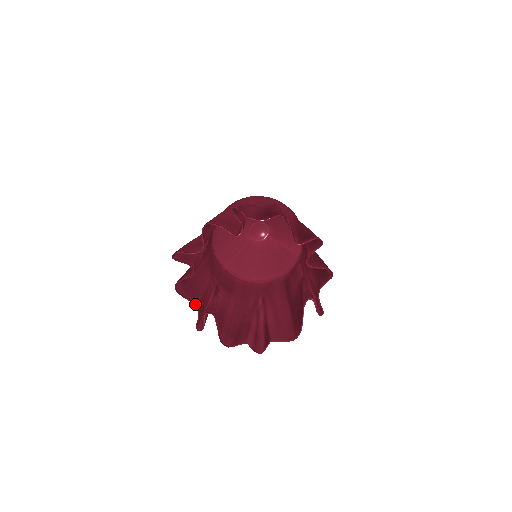
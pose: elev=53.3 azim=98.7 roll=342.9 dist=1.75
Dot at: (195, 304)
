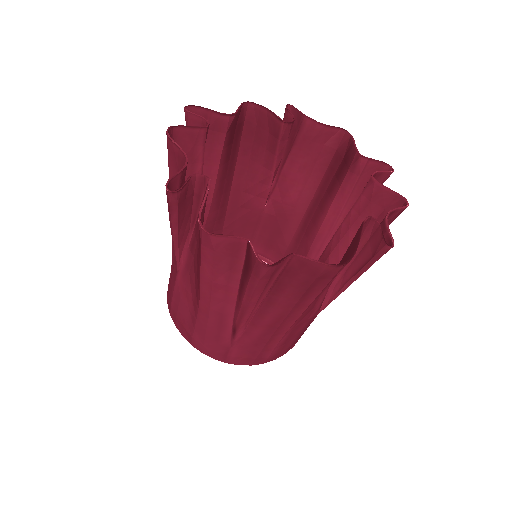
Dot at: (186, 156)
